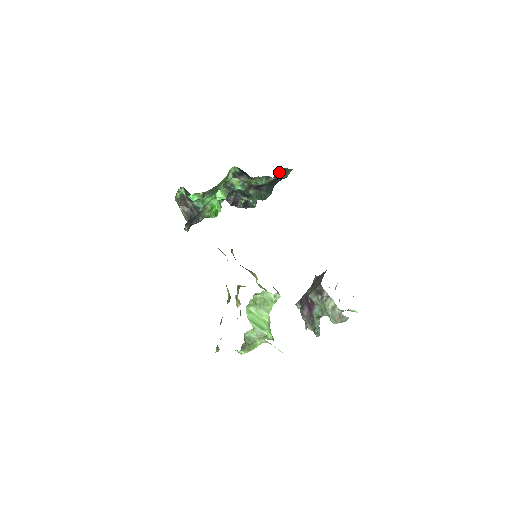
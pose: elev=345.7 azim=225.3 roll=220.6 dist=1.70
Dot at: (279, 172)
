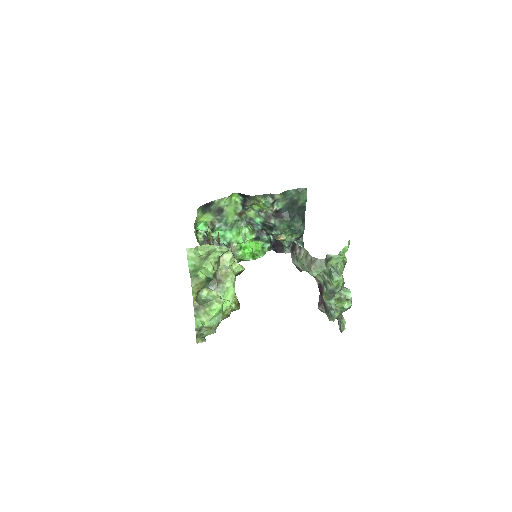
Dot at: (290, 192)
